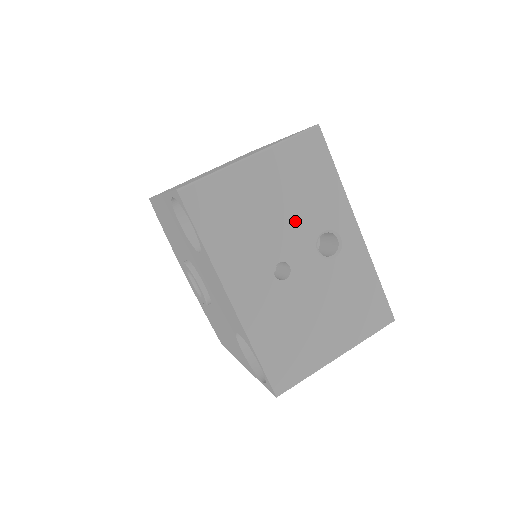
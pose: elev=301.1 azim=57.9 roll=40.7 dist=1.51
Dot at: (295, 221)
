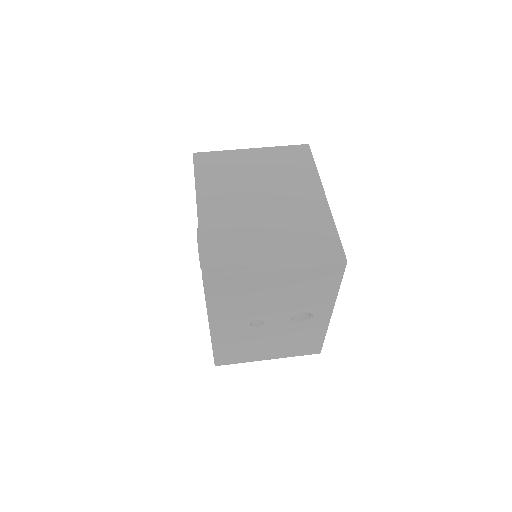
Dot at: (285, 305)
